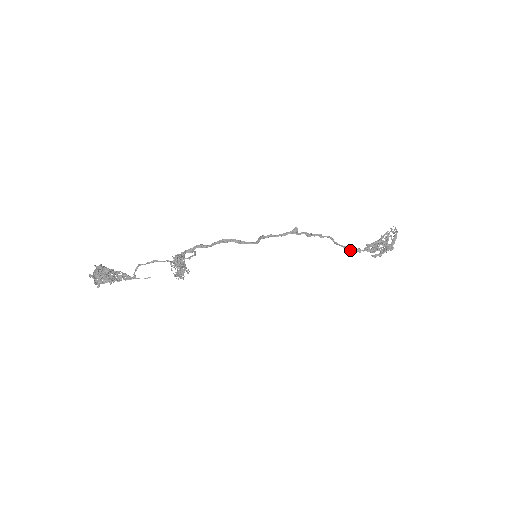
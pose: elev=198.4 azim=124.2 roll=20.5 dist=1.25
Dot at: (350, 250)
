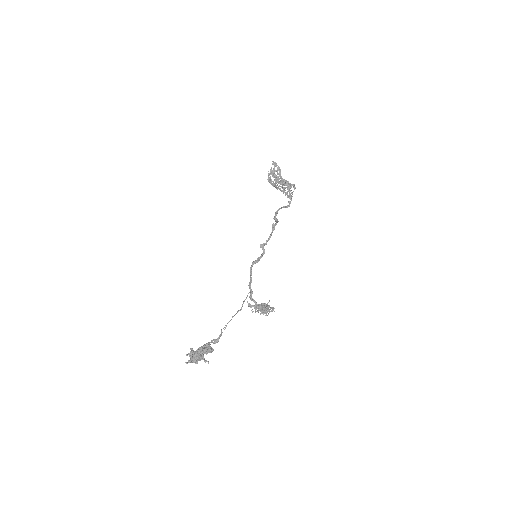
Dot at: occluded
